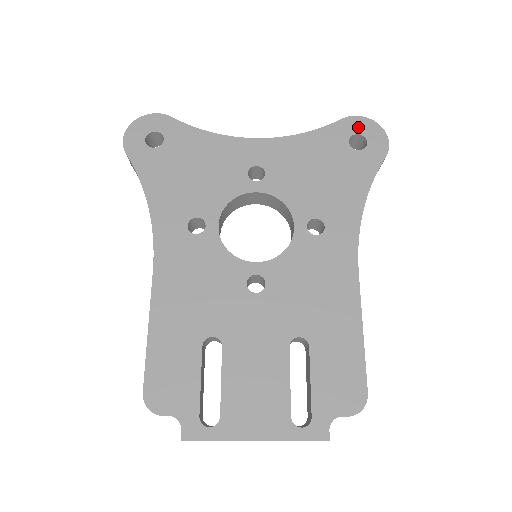
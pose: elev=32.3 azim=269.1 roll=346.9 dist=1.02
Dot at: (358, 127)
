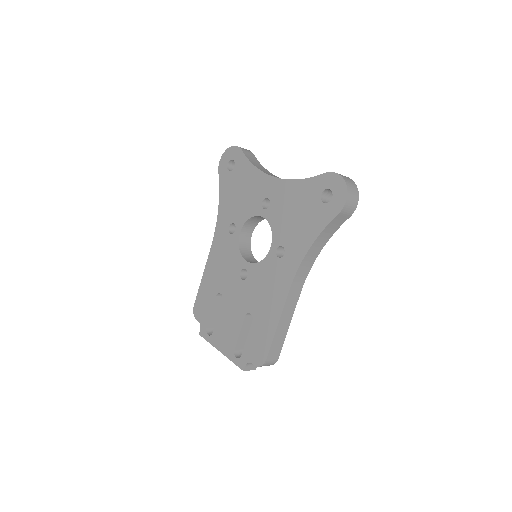
Dot at: (332, 183)
